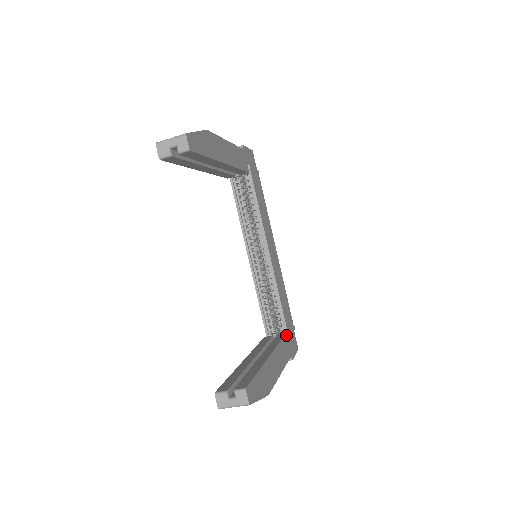
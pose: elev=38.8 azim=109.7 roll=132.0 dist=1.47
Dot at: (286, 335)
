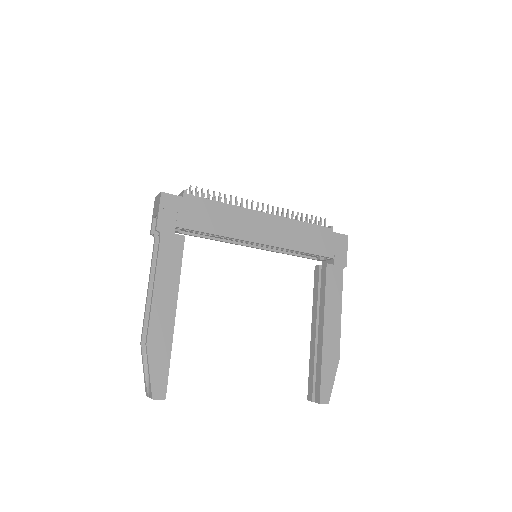
Dot at: (327, 265)
